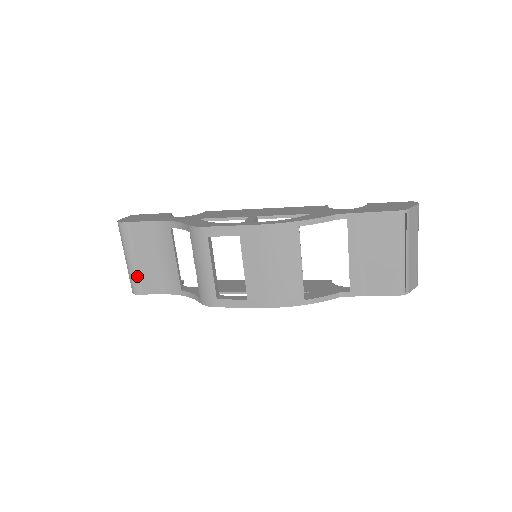
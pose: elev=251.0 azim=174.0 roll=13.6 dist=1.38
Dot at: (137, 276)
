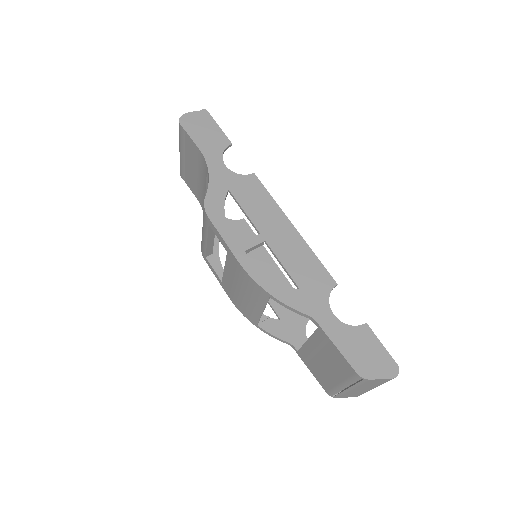
Dot at: (183, 167)
